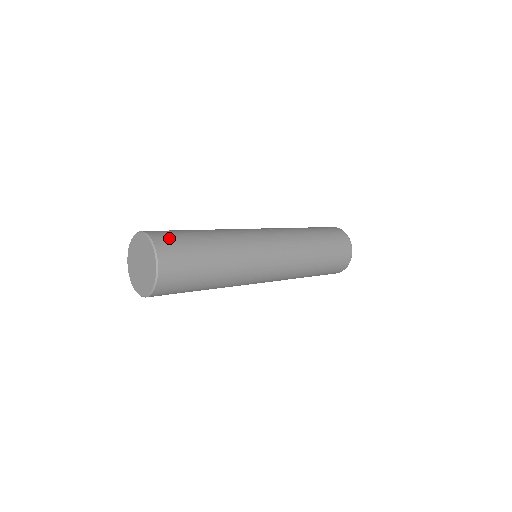
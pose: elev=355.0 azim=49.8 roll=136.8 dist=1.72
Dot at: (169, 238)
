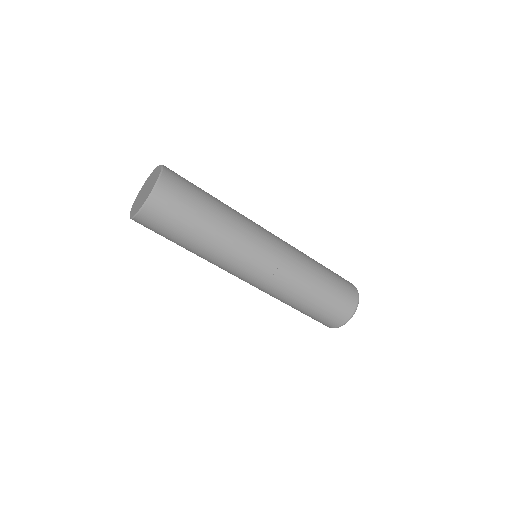
Dot at: occluded
